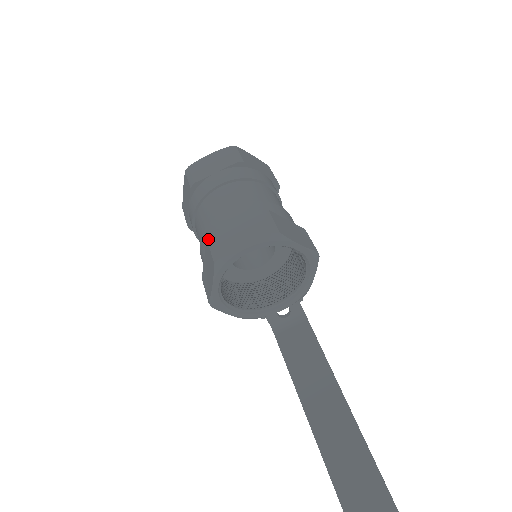
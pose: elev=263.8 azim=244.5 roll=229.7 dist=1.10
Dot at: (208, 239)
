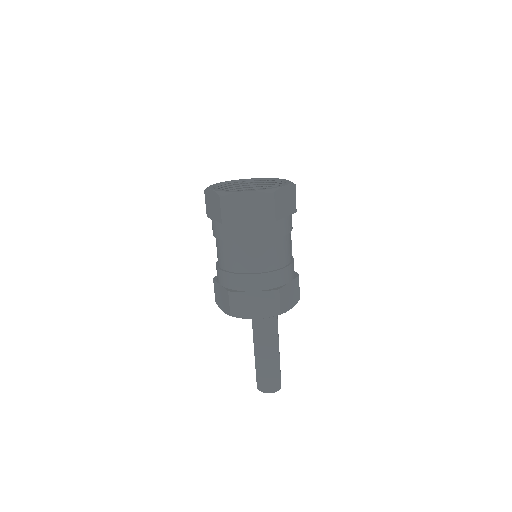
Dot at: (229, 294)
